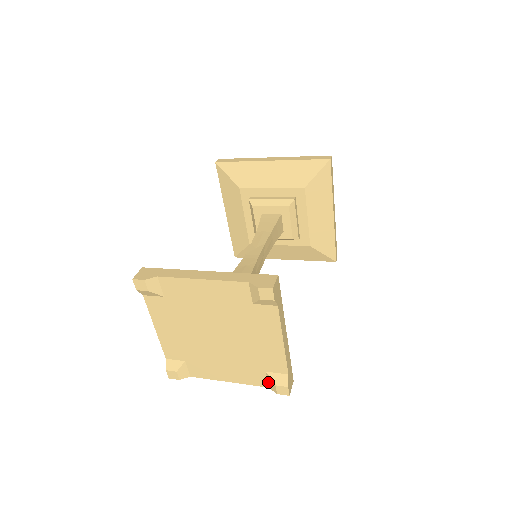
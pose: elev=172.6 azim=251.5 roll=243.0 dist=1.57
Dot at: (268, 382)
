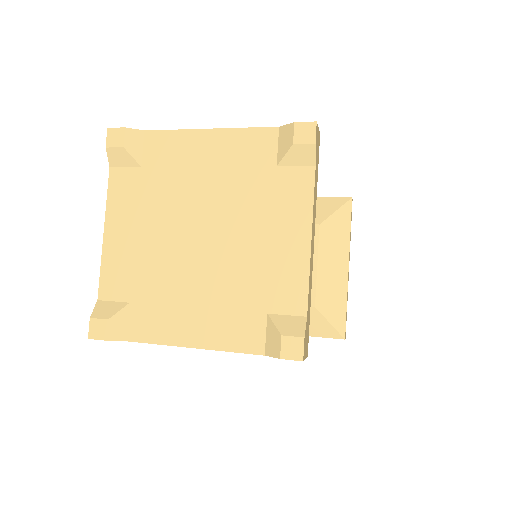
Dot at: (266, 340)
